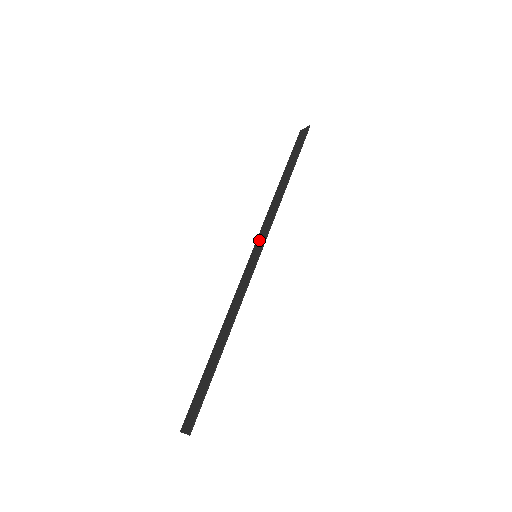
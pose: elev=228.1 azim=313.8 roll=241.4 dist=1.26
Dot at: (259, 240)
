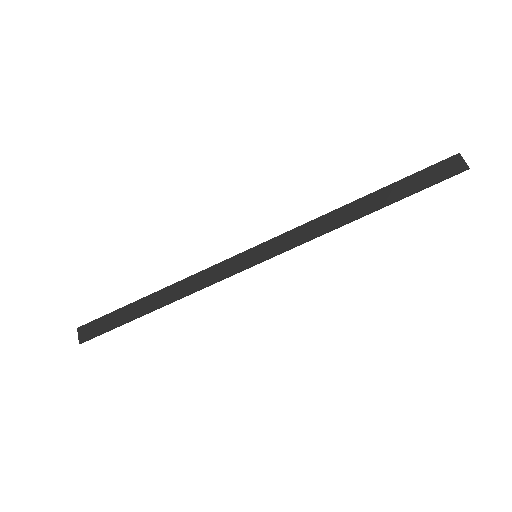
Dot at: (274, 244)
